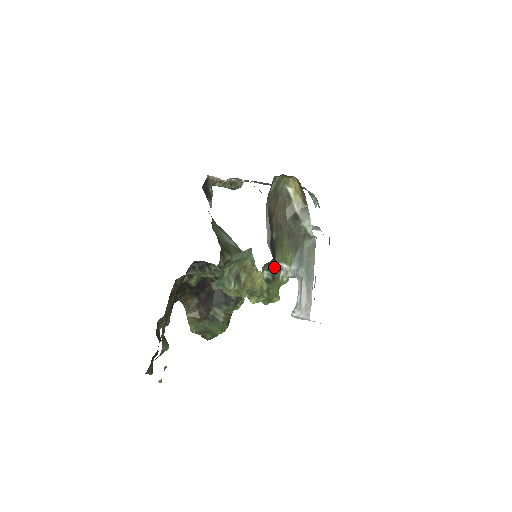
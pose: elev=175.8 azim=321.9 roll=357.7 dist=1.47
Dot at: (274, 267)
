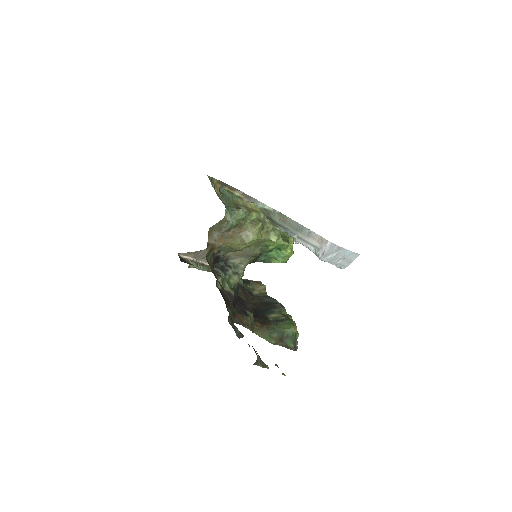
Dot at: occluded
